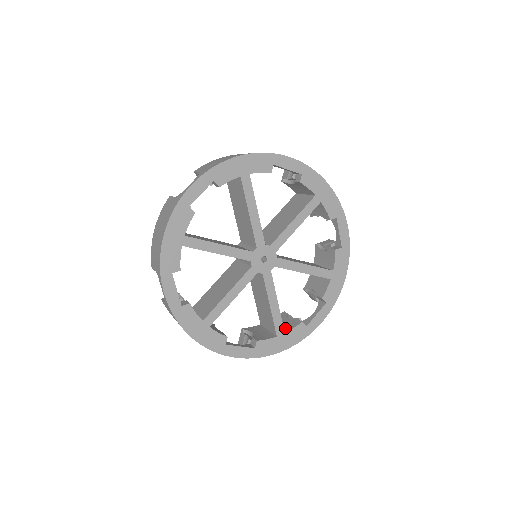
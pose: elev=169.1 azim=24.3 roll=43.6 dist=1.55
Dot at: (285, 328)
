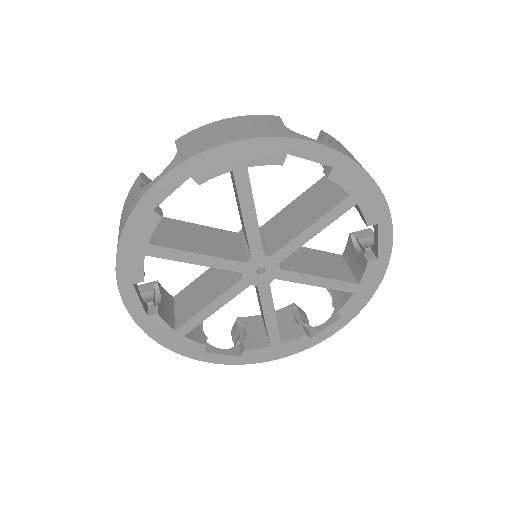
Dot at: (357, 273)
